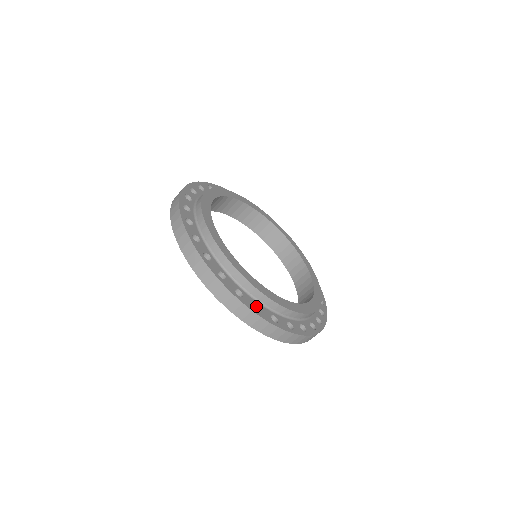
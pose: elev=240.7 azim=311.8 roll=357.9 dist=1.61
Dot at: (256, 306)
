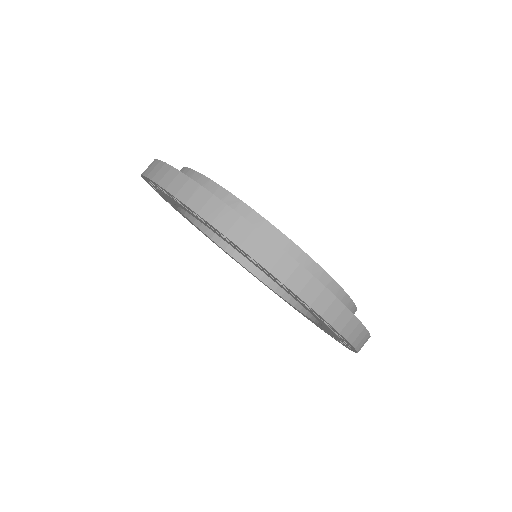
Dot at: occluded
